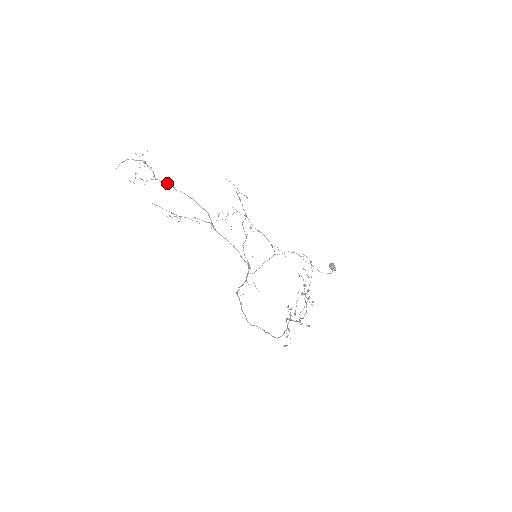
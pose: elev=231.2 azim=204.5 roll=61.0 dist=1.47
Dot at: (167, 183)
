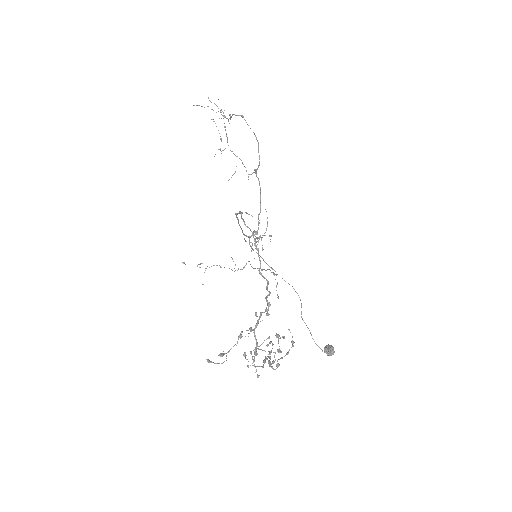
Dot at: (244, 119)
